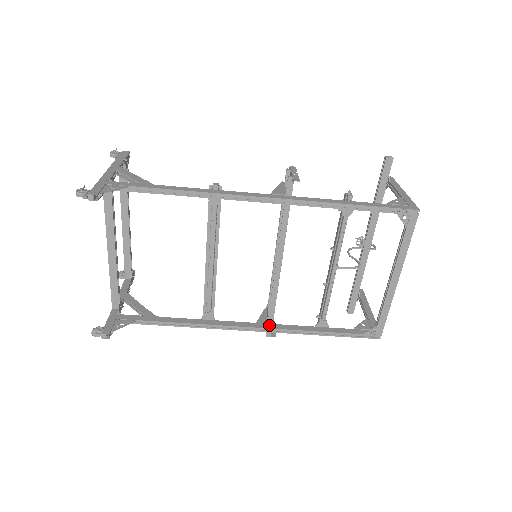
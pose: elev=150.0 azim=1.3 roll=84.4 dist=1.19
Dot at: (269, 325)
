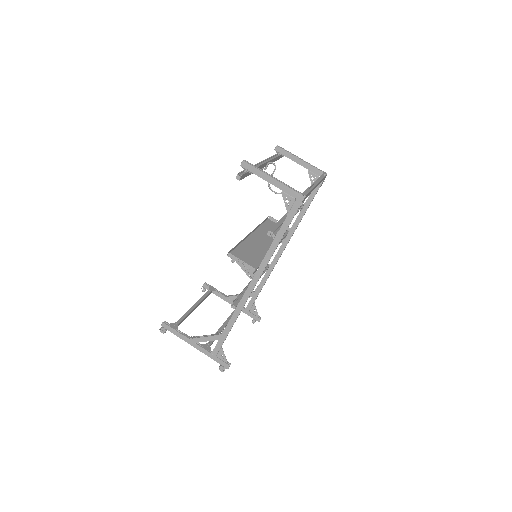
Dot at: (287, 238)
